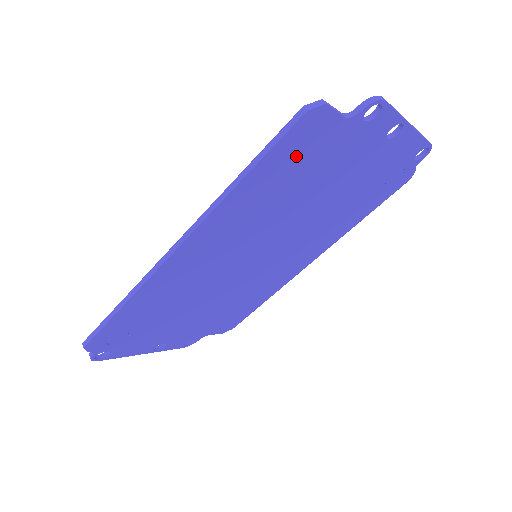
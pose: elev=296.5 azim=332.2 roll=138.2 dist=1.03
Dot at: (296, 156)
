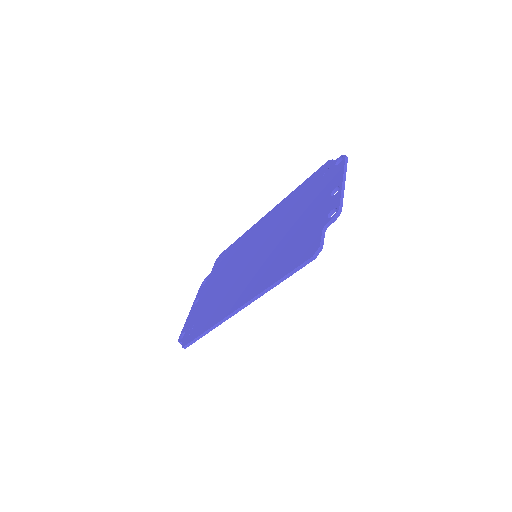
Dot at: occluded
